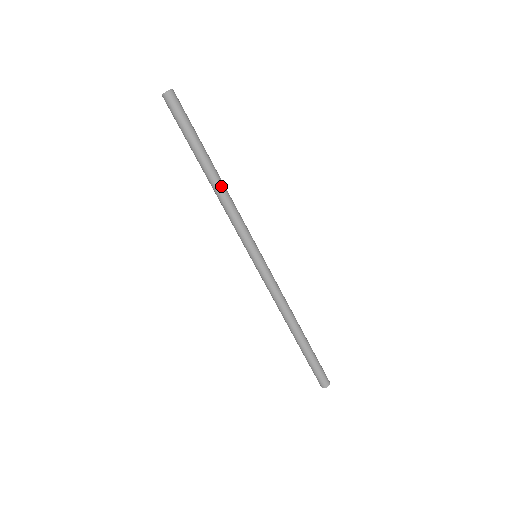
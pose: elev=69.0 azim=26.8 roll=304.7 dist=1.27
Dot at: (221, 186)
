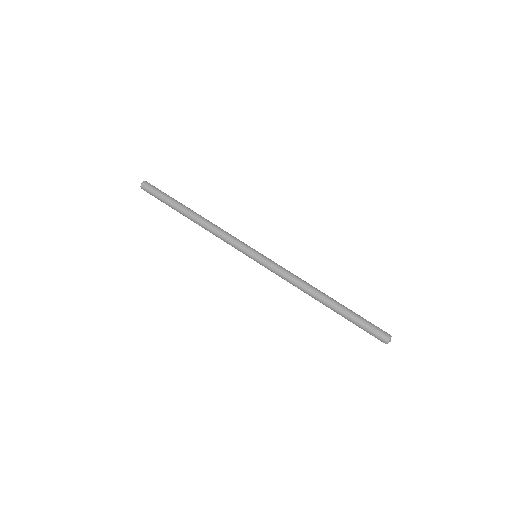
Dot at: (202, 220)
